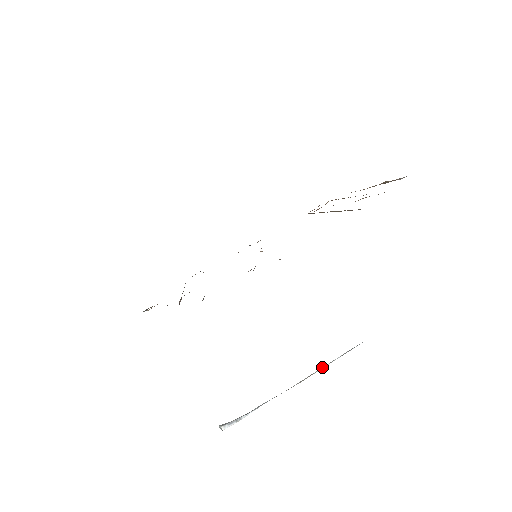
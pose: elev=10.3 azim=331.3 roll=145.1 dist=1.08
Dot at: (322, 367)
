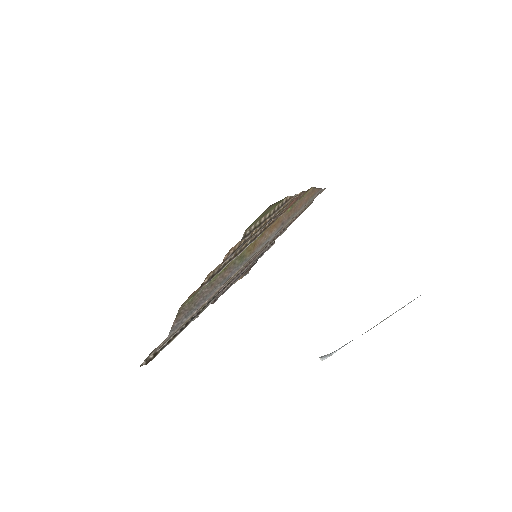
Dot at: (387, 317)
